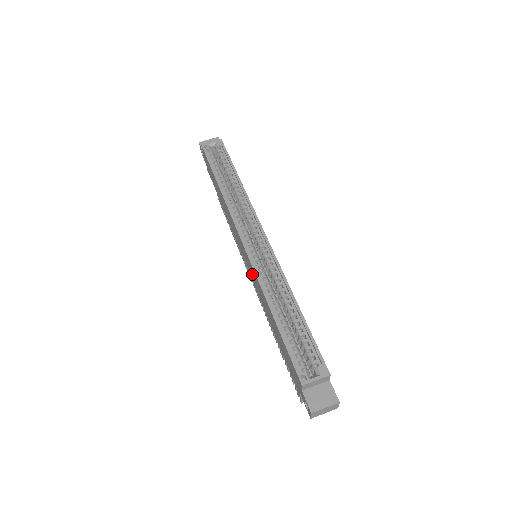
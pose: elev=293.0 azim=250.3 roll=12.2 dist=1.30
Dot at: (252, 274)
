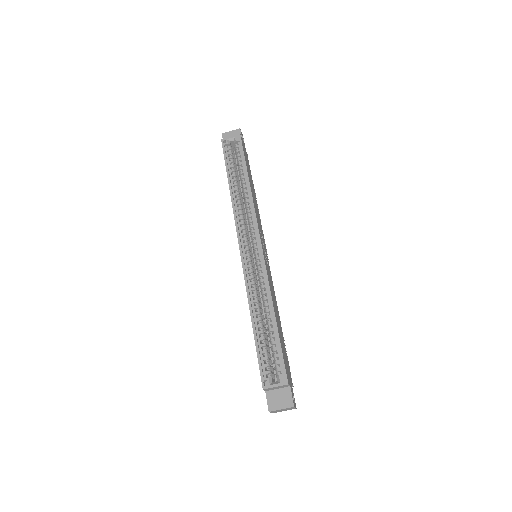
Dot at: occluded
